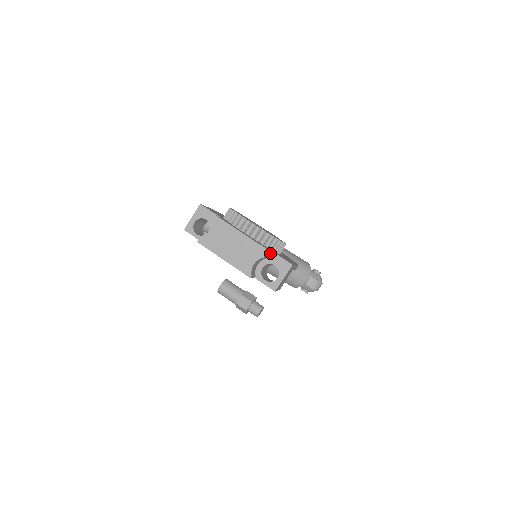
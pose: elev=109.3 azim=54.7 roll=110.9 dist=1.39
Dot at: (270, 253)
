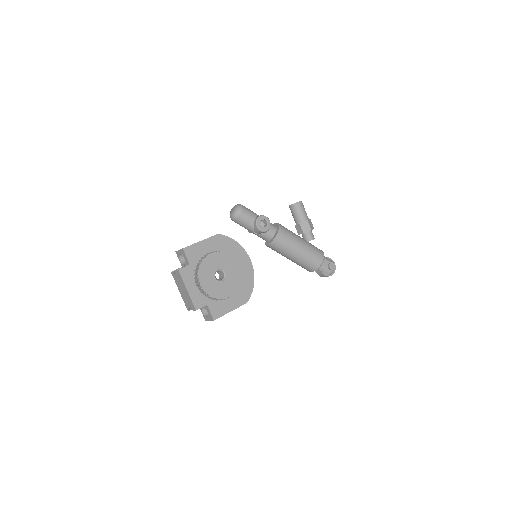
Dot at: (206, 305)
